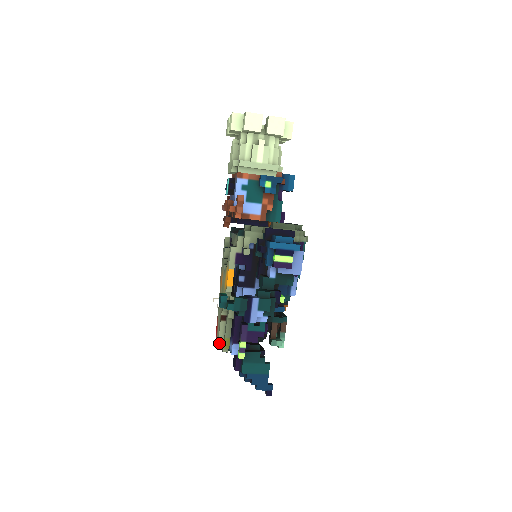
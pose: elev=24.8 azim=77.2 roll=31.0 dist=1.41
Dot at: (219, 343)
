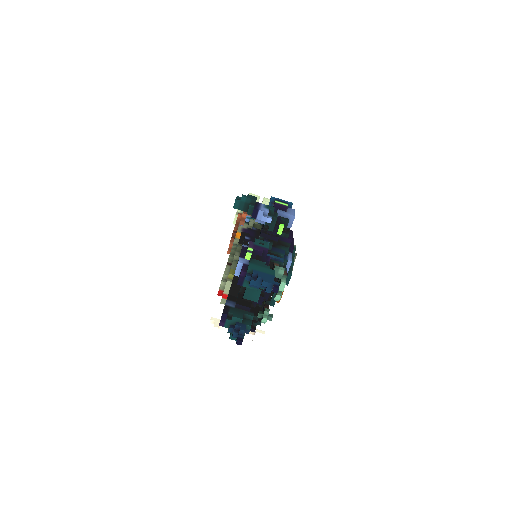
Dot at: (223, 280)
